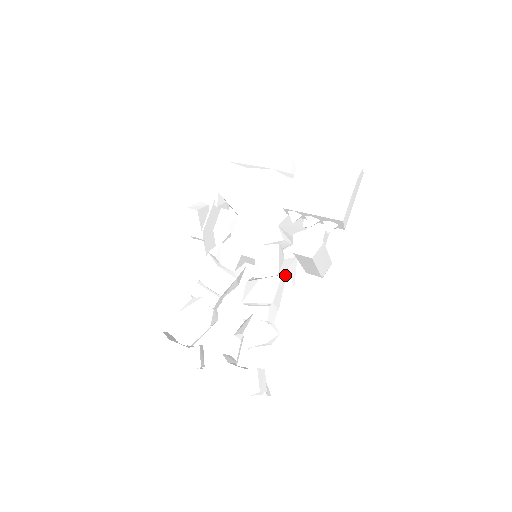
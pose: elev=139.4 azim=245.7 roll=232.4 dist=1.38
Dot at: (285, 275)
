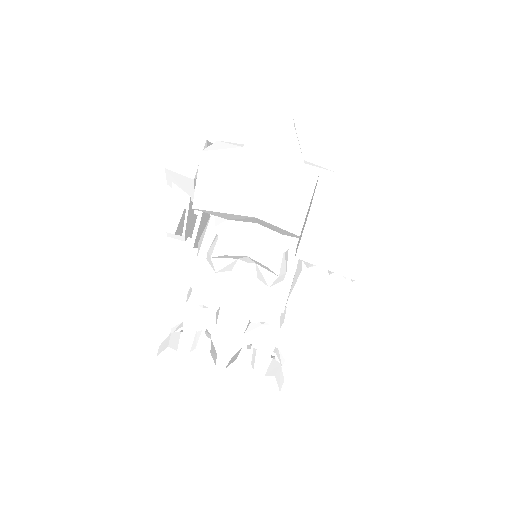
Dot at: (294, 276)
